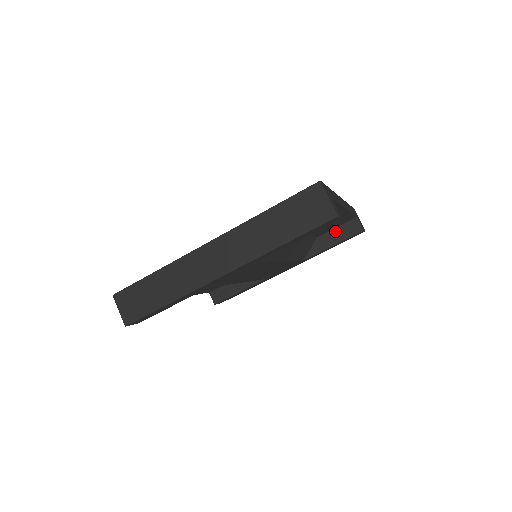
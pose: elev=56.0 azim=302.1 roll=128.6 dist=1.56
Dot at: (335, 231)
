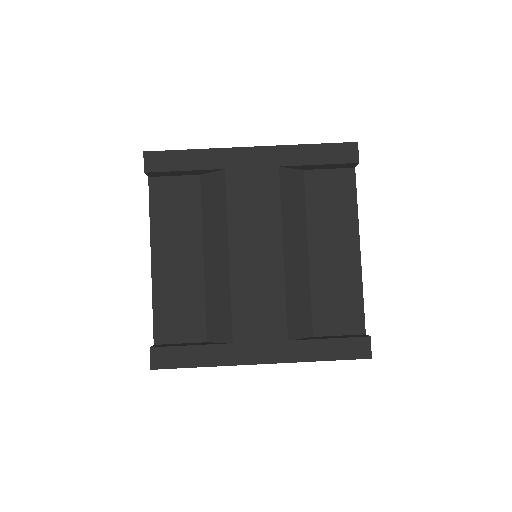
Dot at: (336, 336)
